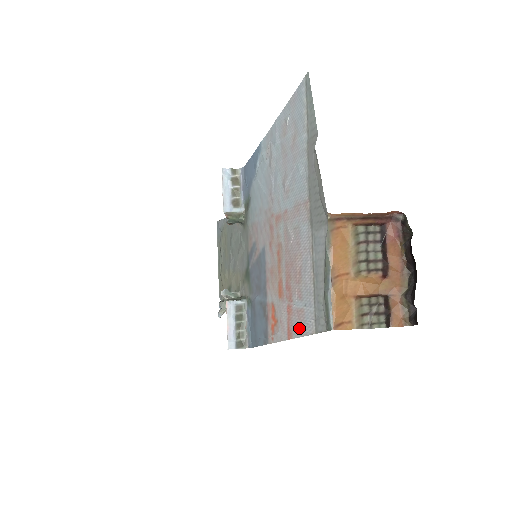
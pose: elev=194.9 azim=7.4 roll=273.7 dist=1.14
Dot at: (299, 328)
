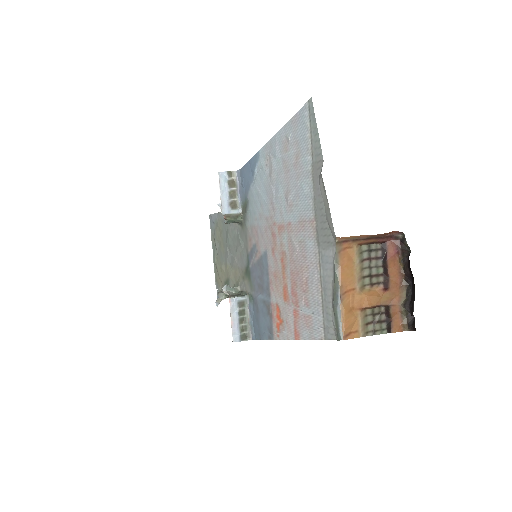
Dot at: (307, 332)
